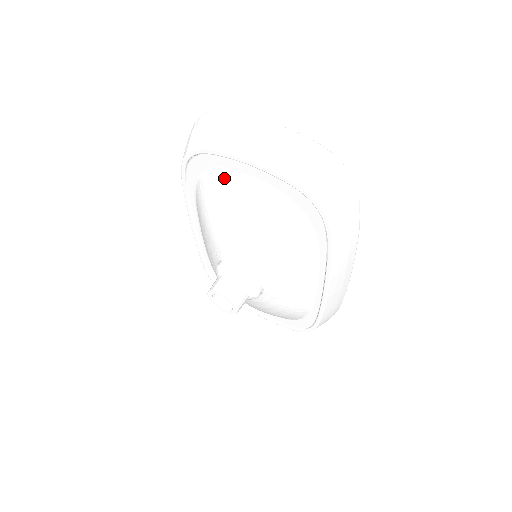
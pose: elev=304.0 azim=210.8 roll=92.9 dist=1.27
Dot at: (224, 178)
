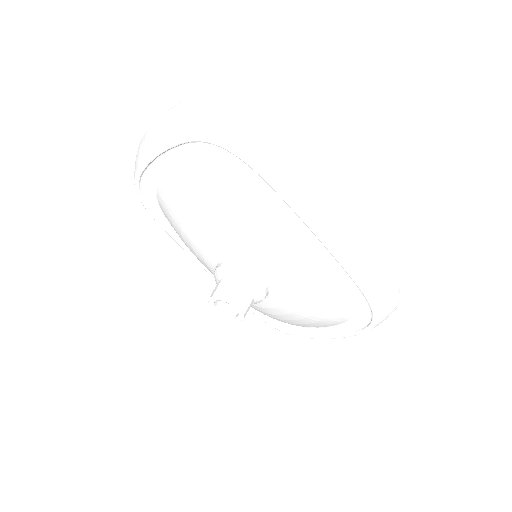
Dot at: (162, 188)
